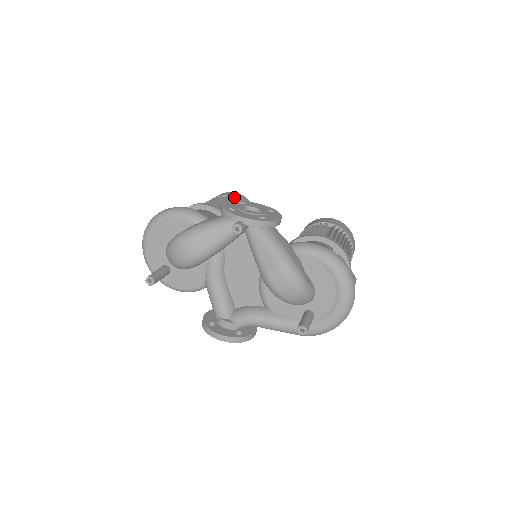
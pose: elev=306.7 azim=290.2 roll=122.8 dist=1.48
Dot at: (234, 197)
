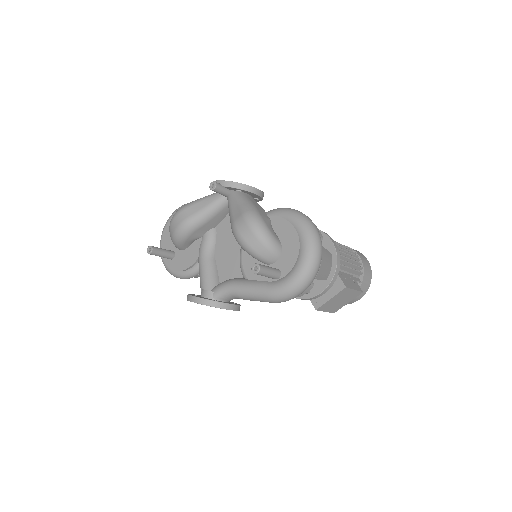
Dot at: occluded
